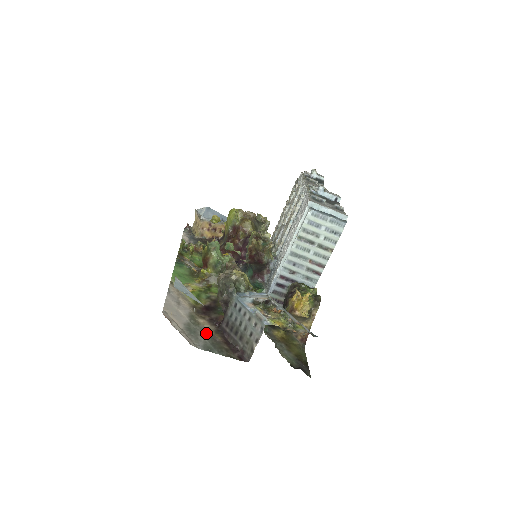
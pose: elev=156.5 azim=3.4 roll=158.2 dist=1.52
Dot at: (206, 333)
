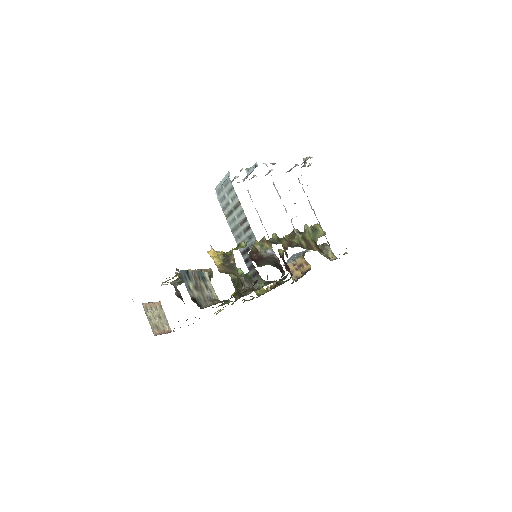
Dot at: occluded
